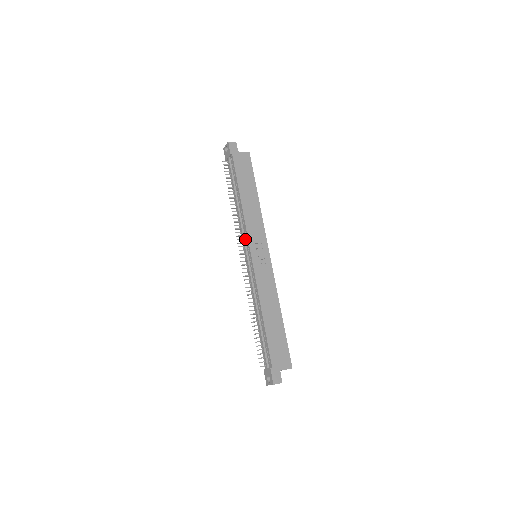
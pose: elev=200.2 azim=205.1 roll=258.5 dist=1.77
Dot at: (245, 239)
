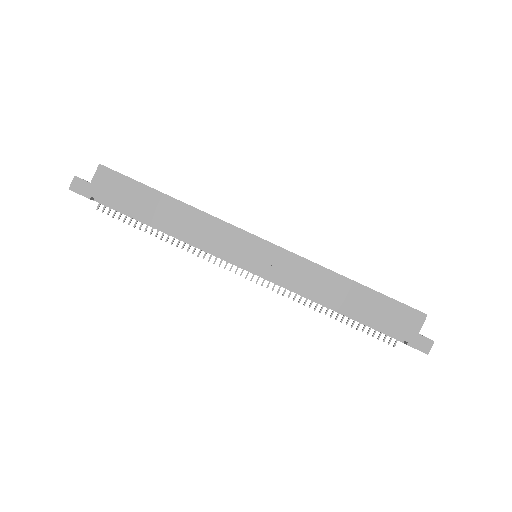
Dot at: (225, 258)
